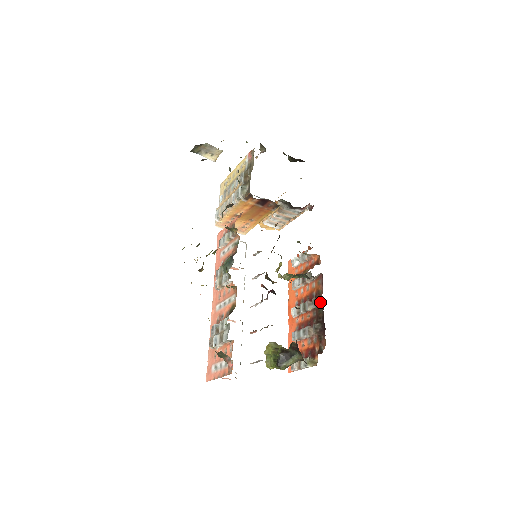
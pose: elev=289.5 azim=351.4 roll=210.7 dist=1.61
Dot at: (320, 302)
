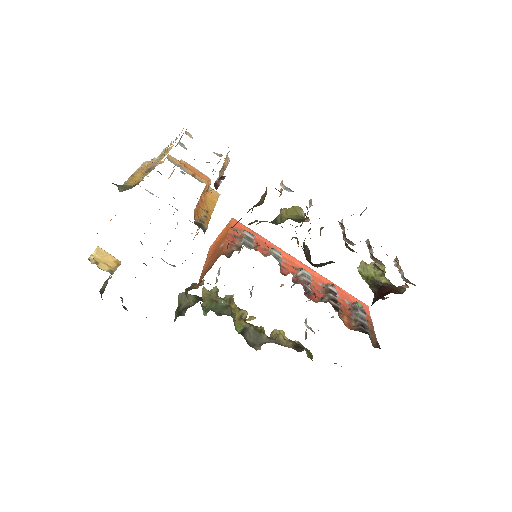
Dot at: occluded
